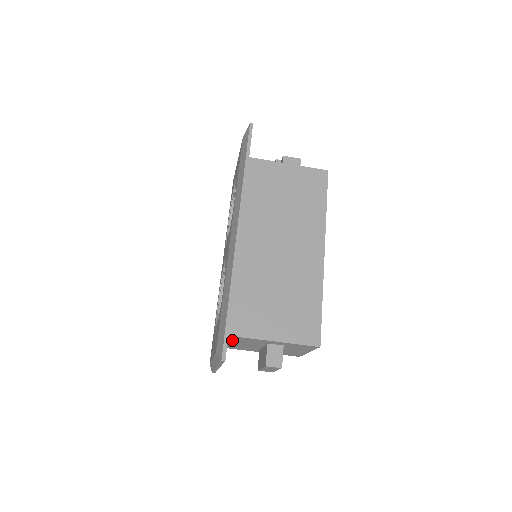
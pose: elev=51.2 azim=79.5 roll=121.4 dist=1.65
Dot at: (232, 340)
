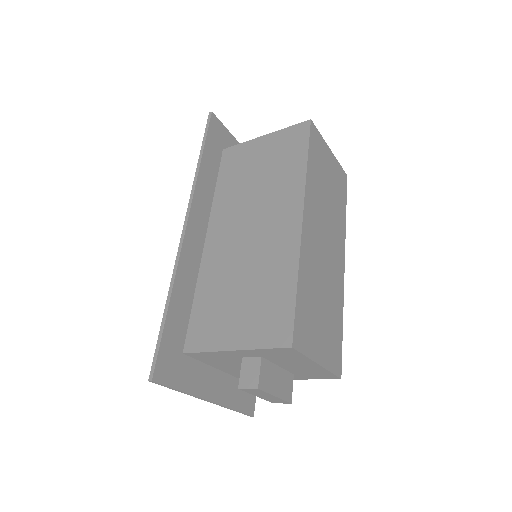
Dot at: (211, 361)
